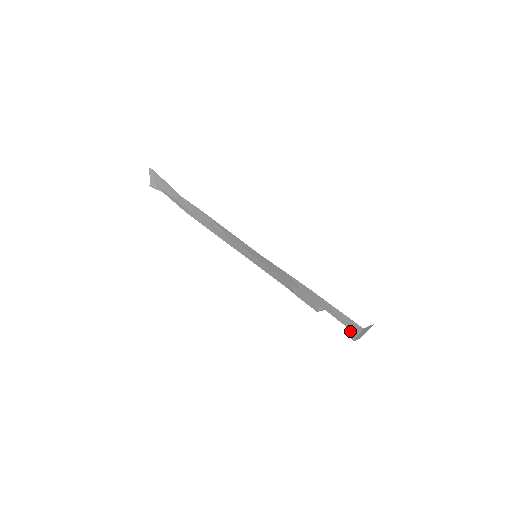
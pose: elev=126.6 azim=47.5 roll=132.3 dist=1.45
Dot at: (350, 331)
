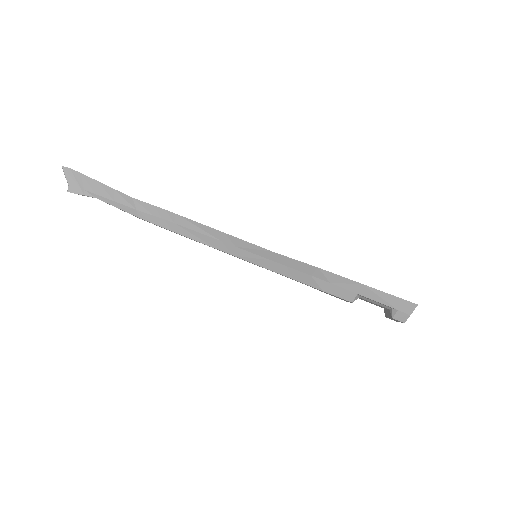
Dot at: (400, 313)
